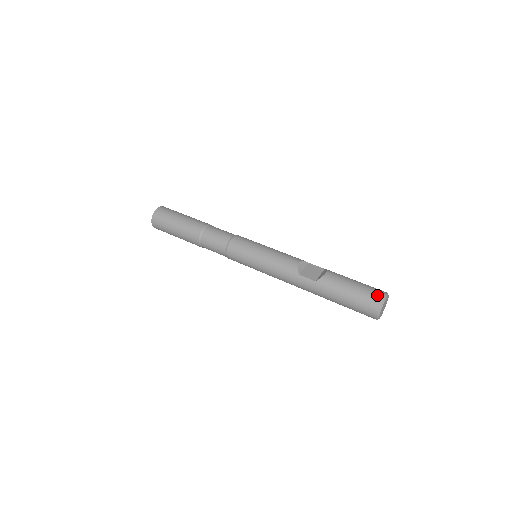
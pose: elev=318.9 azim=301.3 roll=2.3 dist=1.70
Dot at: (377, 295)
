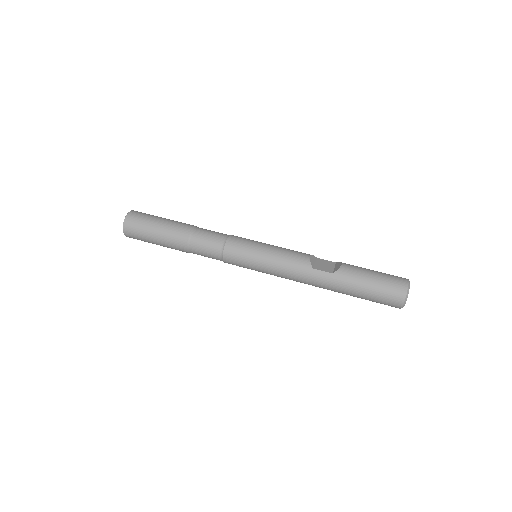
Dot at: (401, 281)
